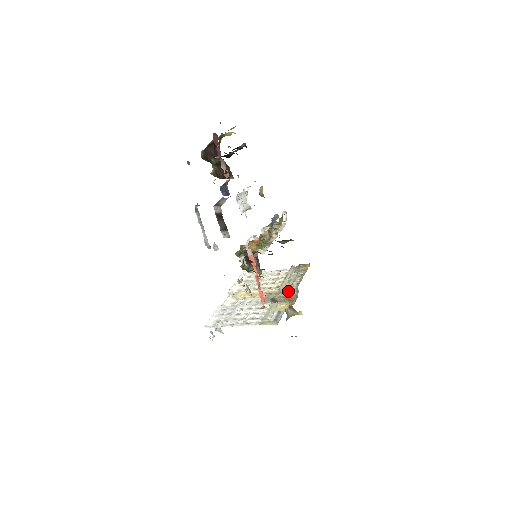
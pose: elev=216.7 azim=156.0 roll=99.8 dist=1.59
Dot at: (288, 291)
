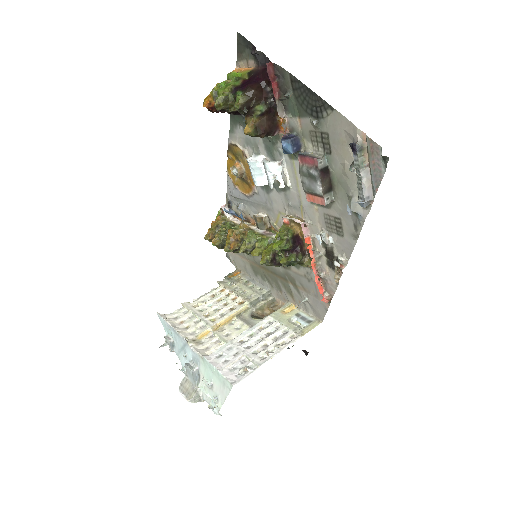
Dot at: (260, 300)
